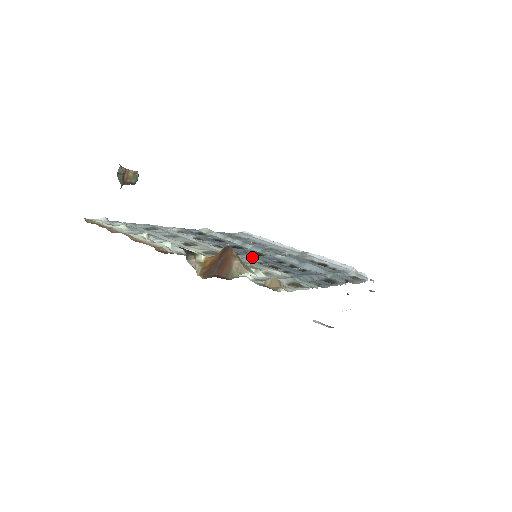
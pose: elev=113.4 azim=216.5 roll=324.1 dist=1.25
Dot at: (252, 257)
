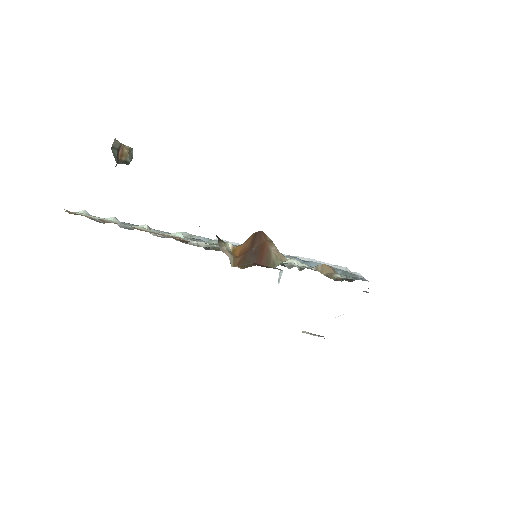
Dot at: occluded
